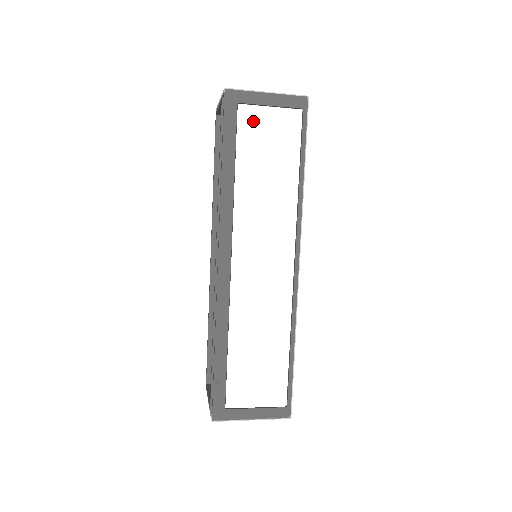
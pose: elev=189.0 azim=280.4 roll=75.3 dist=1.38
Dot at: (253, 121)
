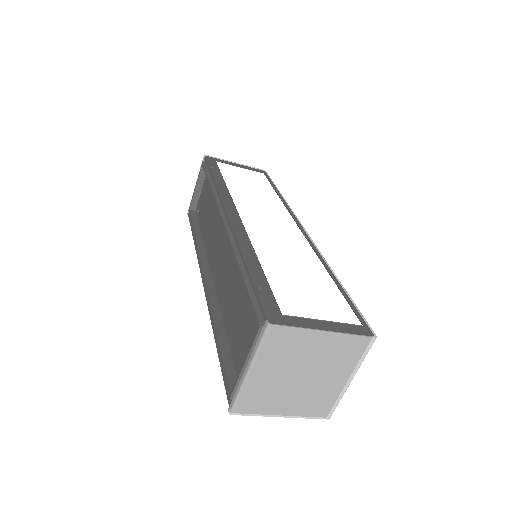
Dot at: (230, 169)
